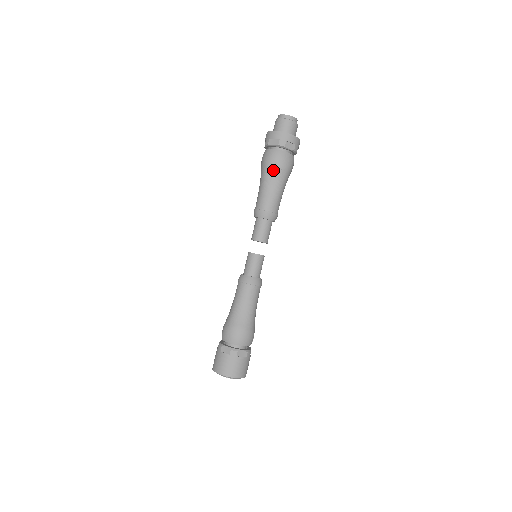
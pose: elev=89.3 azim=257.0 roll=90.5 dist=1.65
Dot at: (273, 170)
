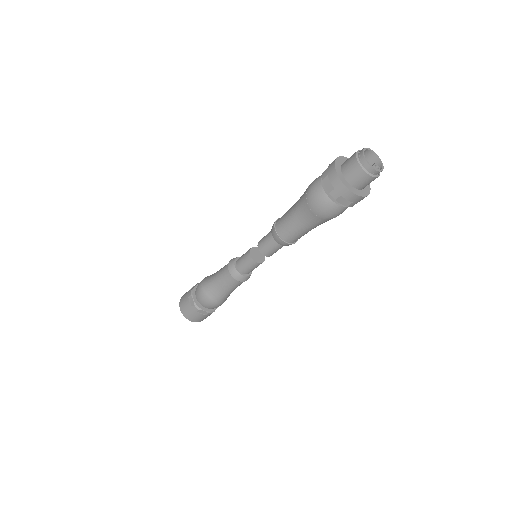
Dot at: (309, 210)
